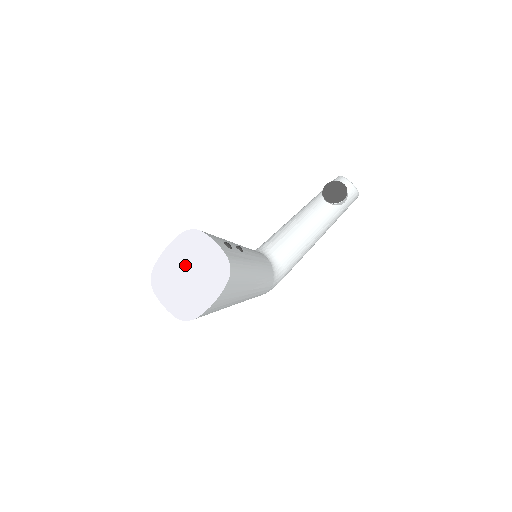
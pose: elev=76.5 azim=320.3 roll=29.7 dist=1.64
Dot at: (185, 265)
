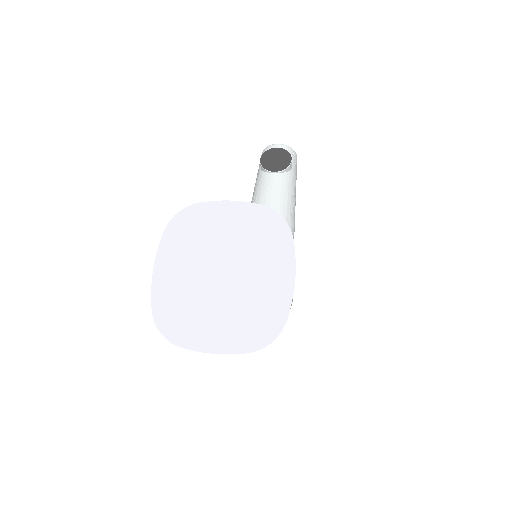
Dot at: (205, 266)
